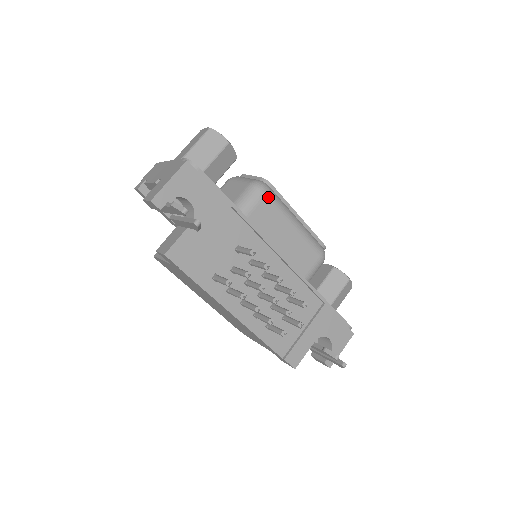
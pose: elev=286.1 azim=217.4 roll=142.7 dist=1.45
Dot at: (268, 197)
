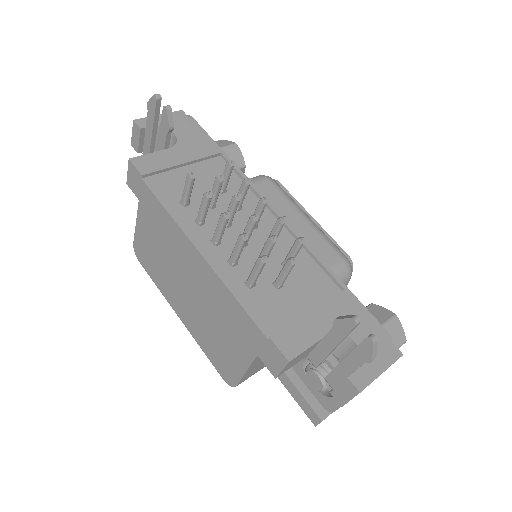
Dot at: (272, 183)
